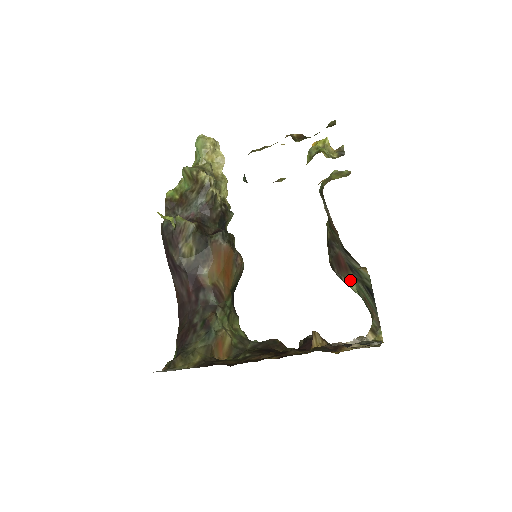
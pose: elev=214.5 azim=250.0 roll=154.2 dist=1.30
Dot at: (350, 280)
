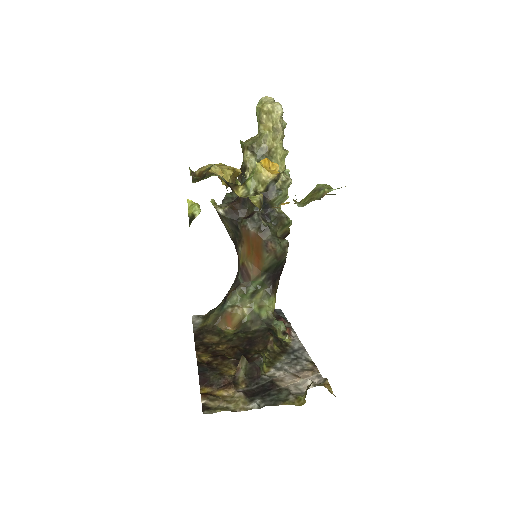
Dot at: occluded
